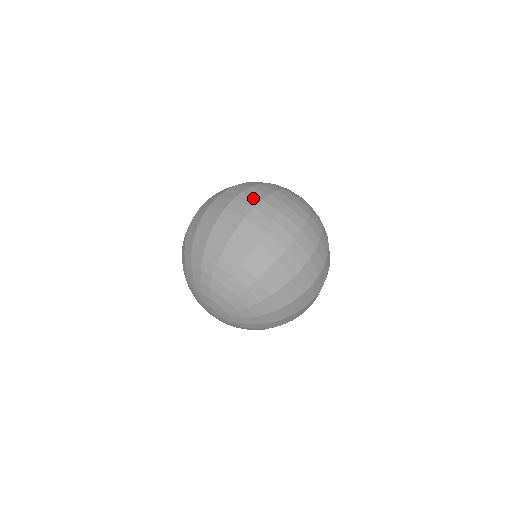
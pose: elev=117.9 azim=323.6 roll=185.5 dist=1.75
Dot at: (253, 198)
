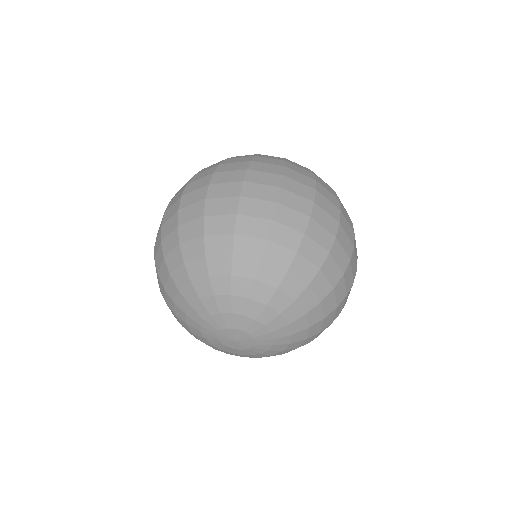
Dot at: (331, 195)
